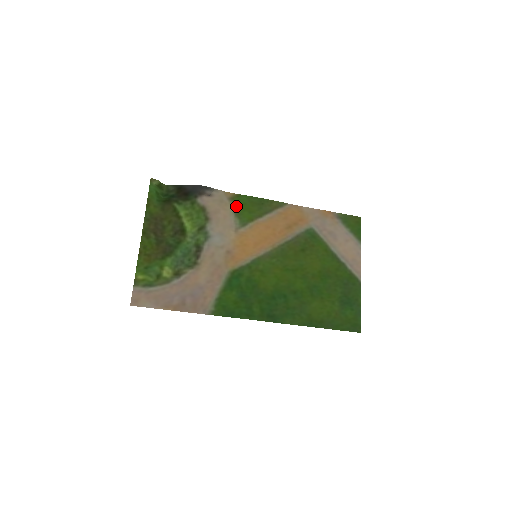
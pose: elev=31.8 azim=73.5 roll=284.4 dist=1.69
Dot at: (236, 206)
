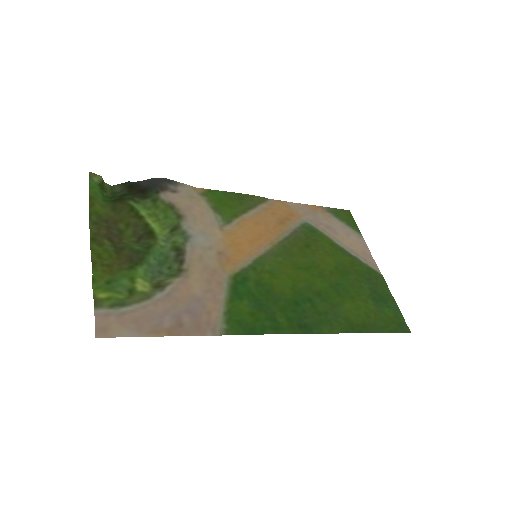
Dot at: (212, 202)
